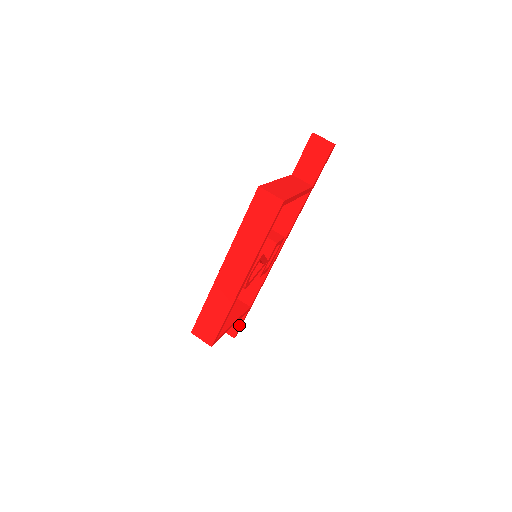
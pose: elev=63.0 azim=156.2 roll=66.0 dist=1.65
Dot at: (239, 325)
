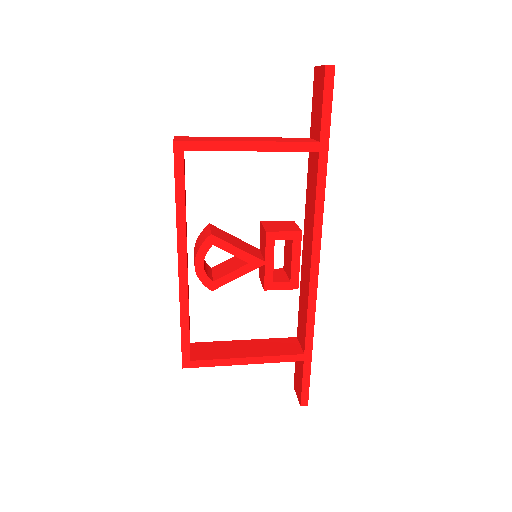
Dot at: (301, 384)
